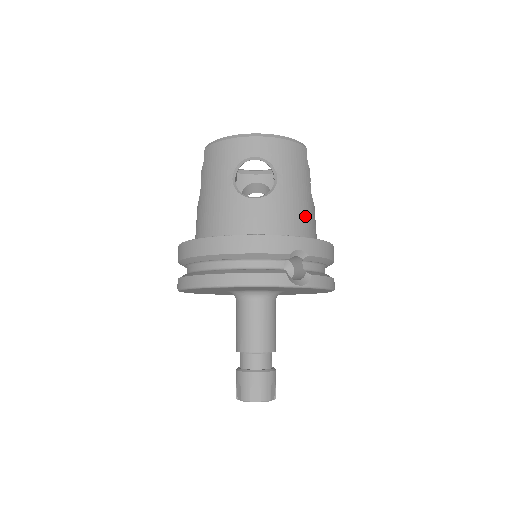
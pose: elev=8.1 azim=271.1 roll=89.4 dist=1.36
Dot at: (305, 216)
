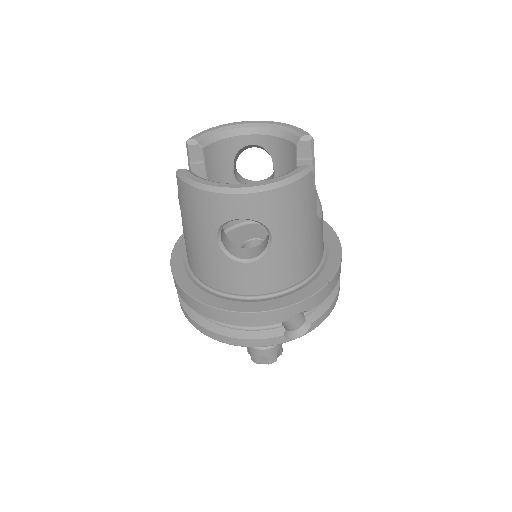
Dot at: (307, 255)
